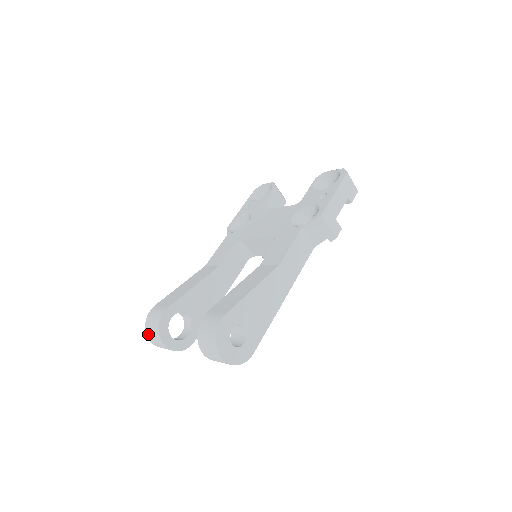
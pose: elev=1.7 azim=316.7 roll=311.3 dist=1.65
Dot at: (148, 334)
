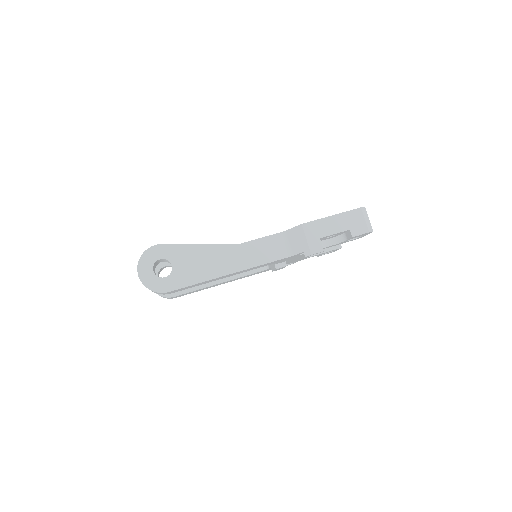
Dot at: occluded
